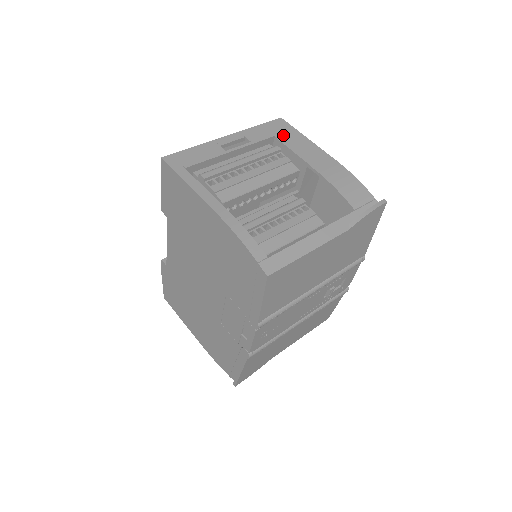
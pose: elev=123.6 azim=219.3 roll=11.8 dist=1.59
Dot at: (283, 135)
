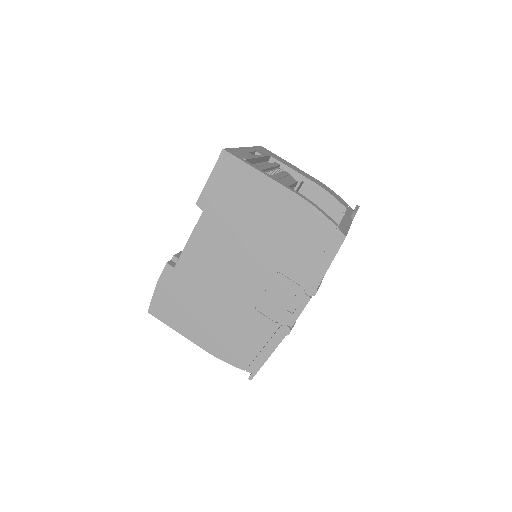
Dot at: (274, 156)
